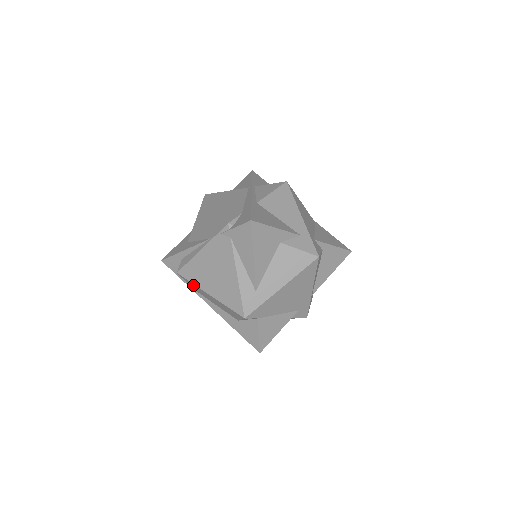
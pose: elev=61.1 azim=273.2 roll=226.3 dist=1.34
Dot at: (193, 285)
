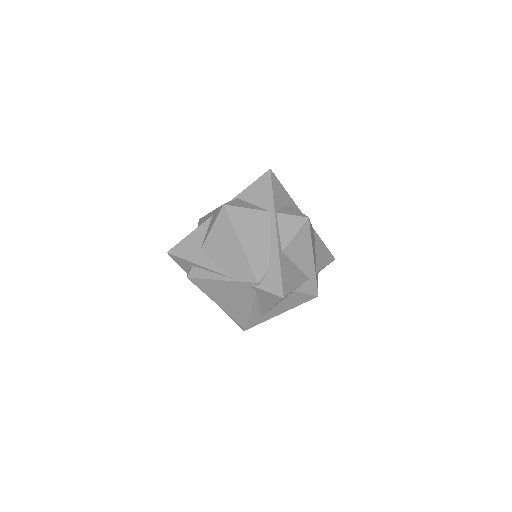
Dot at: (201, 289)
